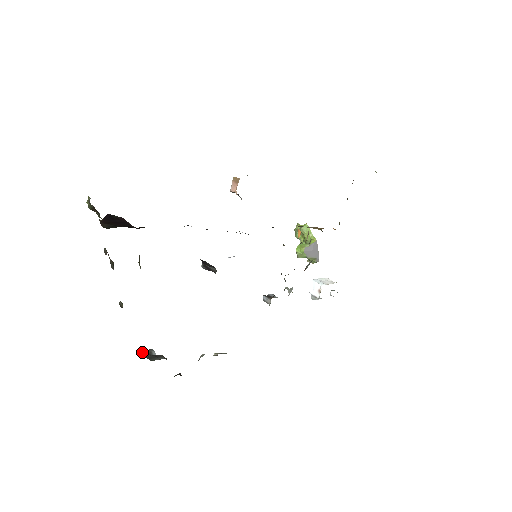
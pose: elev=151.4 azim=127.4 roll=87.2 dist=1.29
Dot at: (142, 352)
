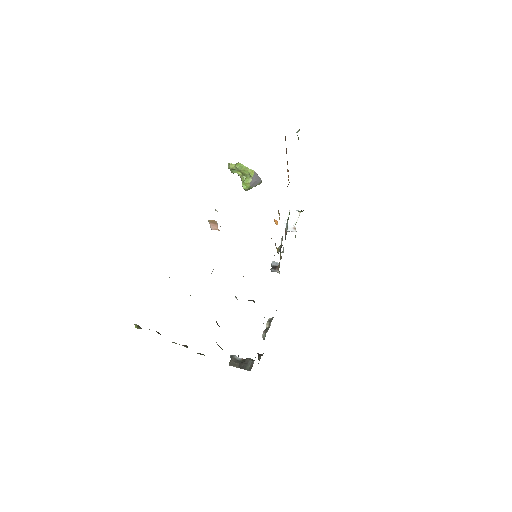
Dot at: (232, 364)
